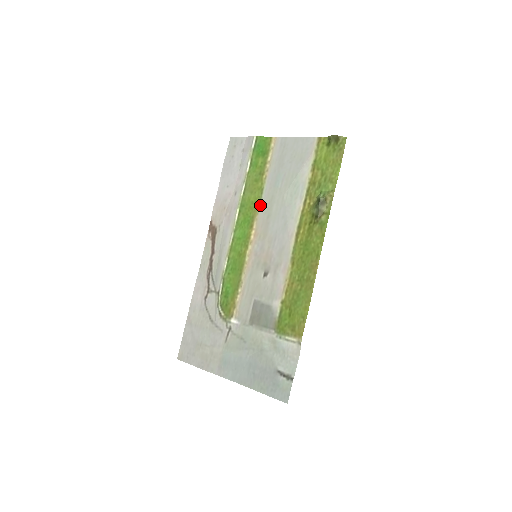
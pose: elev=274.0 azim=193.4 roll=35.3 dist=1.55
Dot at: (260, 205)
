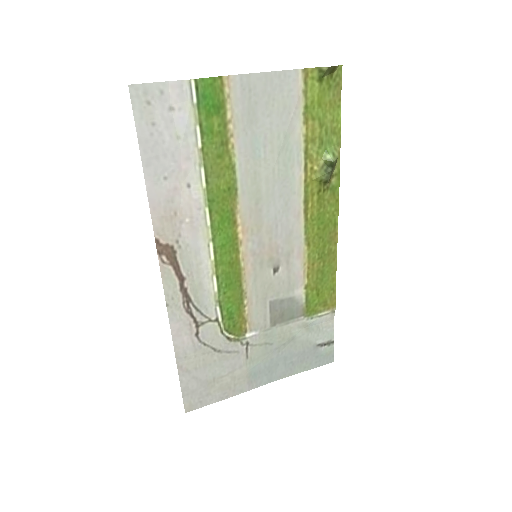
Dot at: (238, 190)
